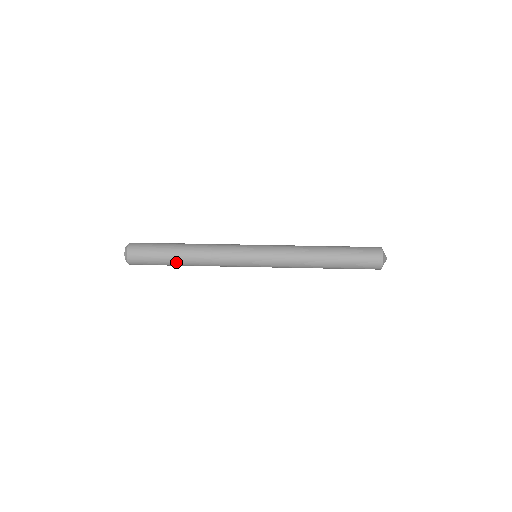
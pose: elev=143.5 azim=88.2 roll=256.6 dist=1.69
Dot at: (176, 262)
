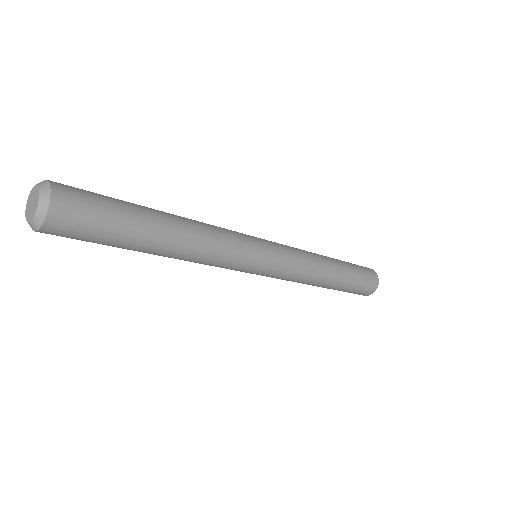
Dot at: (151, 211)
